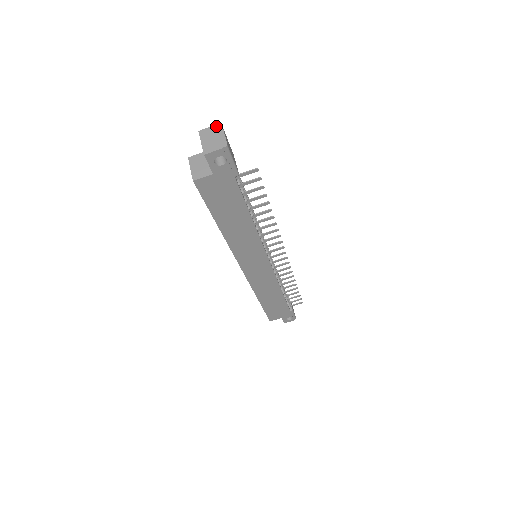
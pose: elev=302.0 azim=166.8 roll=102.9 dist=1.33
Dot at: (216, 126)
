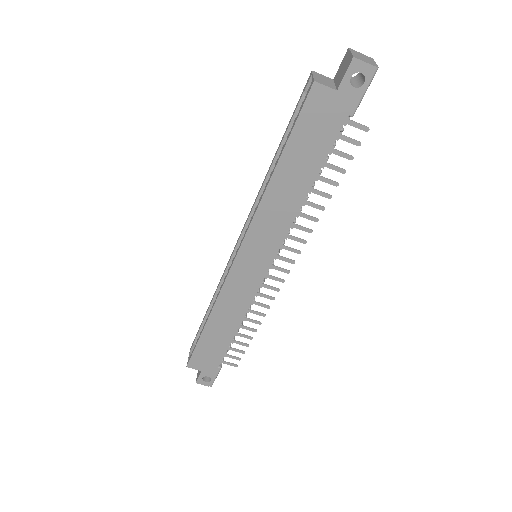
Dot at: occluded
